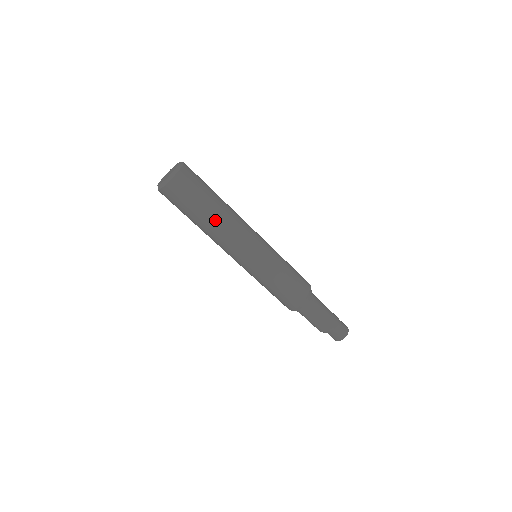
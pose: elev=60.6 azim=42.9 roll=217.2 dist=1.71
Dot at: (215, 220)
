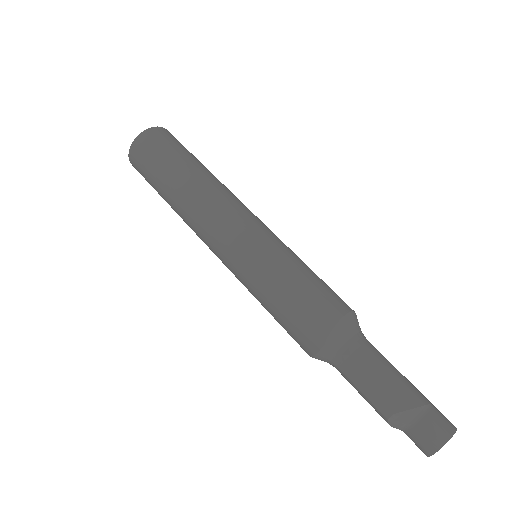
Dot at: (191, 180)
